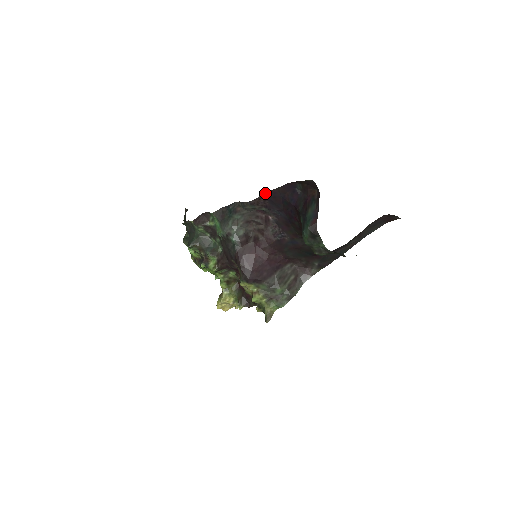
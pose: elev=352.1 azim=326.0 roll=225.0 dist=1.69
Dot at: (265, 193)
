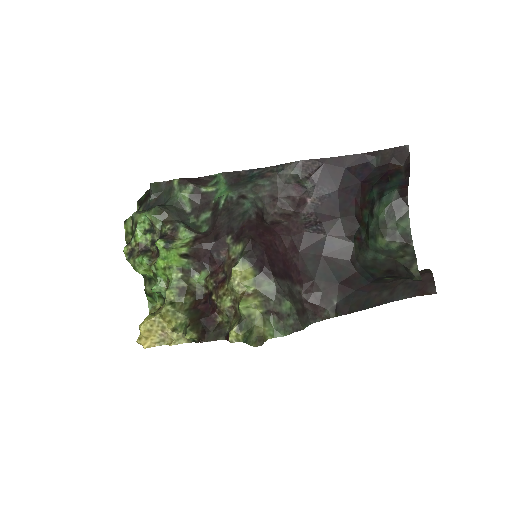
Dot at: (324, 158)
